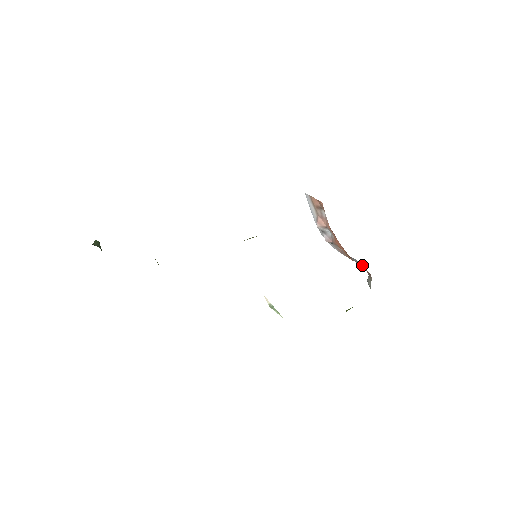
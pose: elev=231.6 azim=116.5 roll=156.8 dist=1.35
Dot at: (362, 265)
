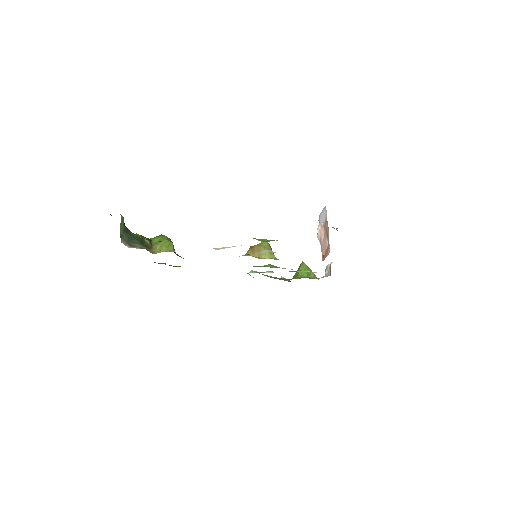
Dot at: occluded
